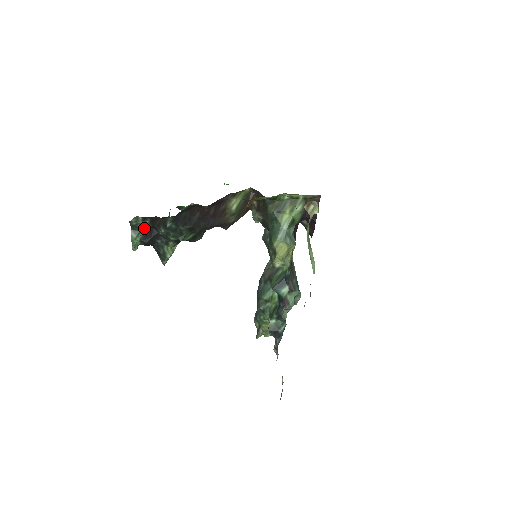
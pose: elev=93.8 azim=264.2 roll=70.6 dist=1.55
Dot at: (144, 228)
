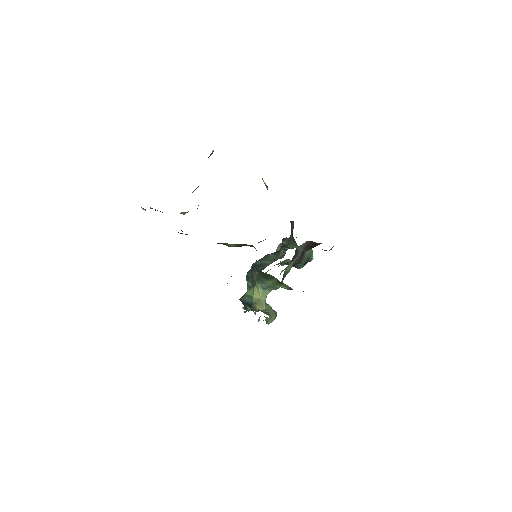
Dot at: occluded
